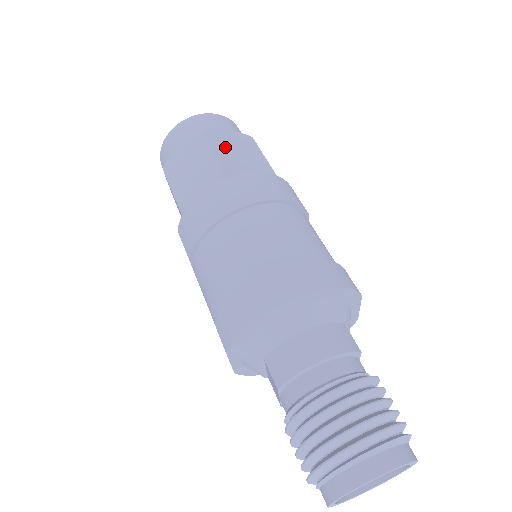
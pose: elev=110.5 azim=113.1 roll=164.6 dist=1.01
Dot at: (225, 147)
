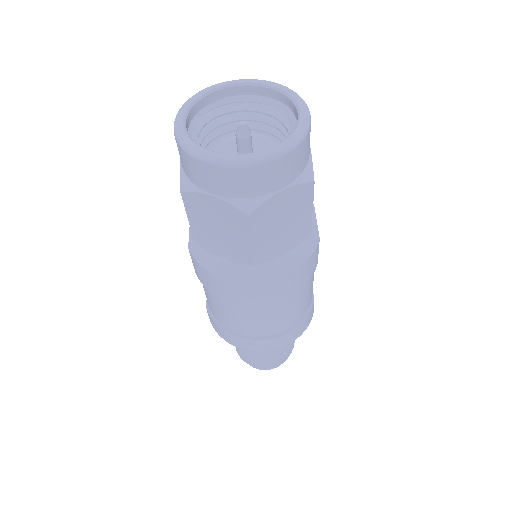
Dot at: (268, 229)
